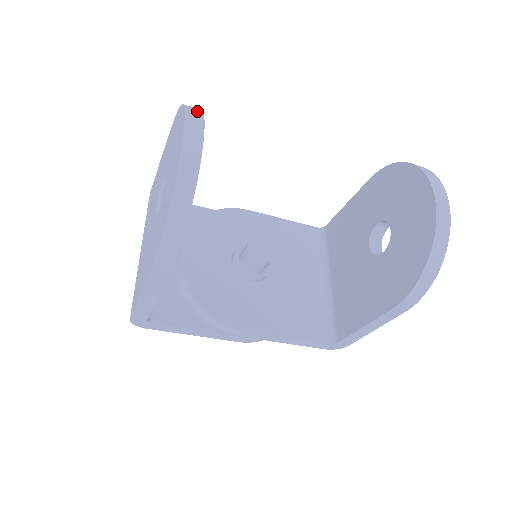
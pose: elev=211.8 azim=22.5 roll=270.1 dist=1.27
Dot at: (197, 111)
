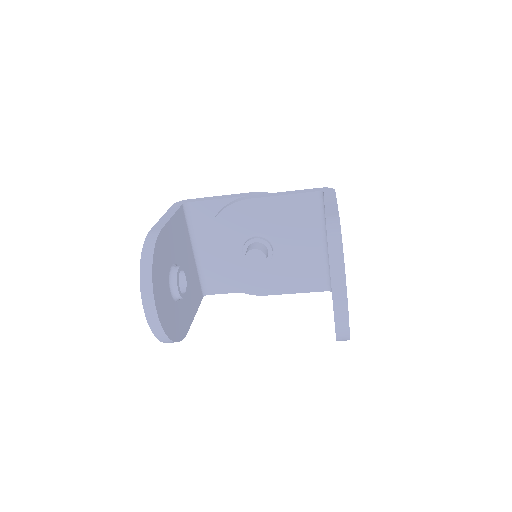
Dot at: (148, 285)
